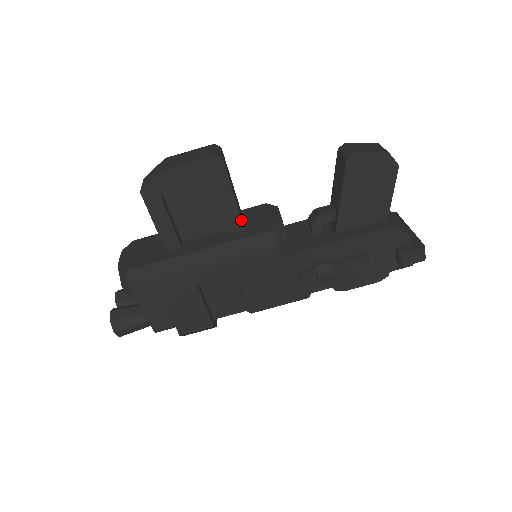
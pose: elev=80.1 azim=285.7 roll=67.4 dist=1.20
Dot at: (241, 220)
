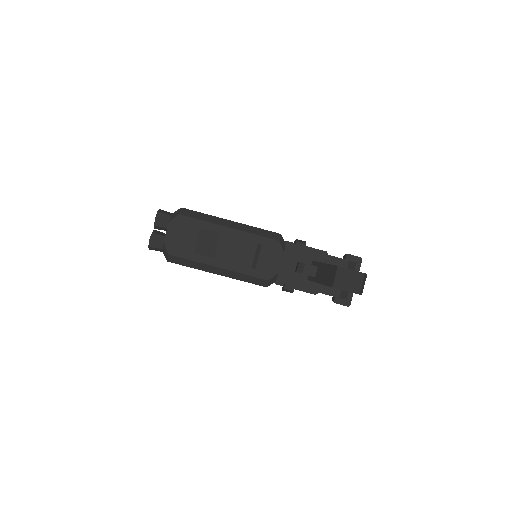
Dot at: occluded
